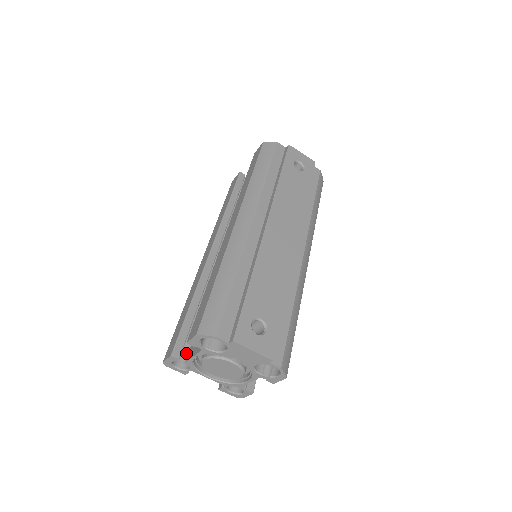
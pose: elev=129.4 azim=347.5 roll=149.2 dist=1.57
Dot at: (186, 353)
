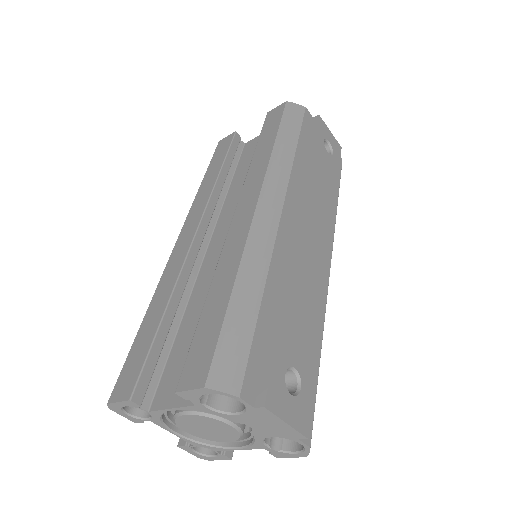
Dot at: (151, 395)
